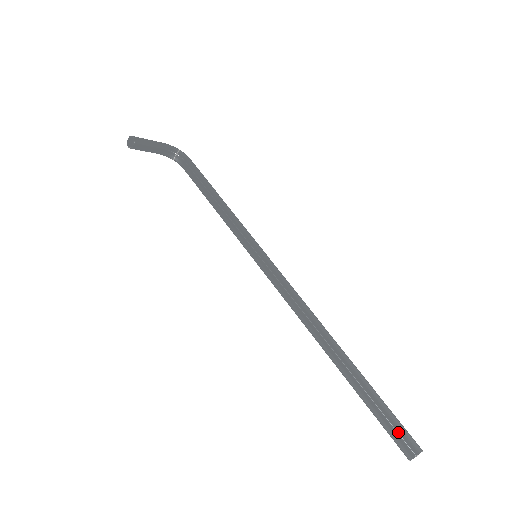
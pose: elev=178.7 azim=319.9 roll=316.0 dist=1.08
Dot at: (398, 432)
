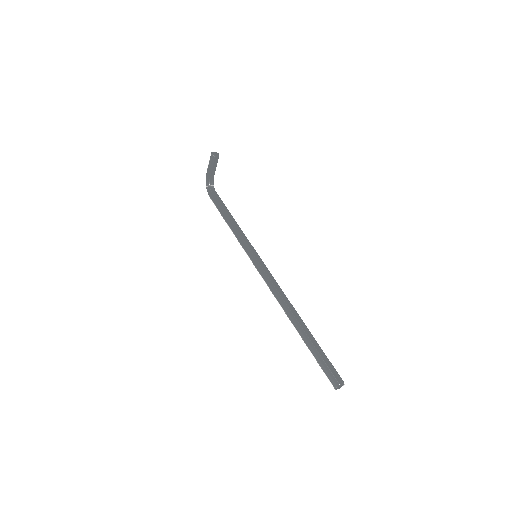
Dot at: occluded
